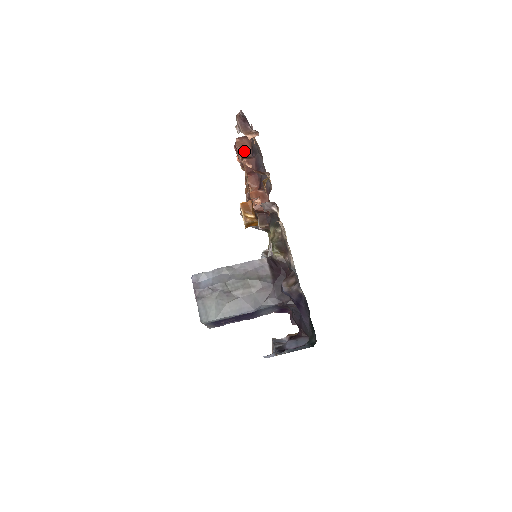
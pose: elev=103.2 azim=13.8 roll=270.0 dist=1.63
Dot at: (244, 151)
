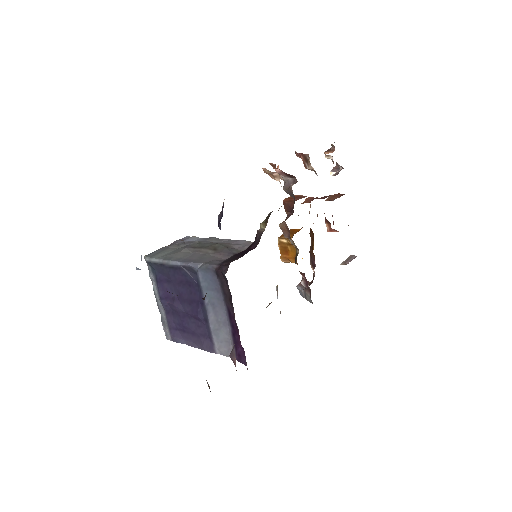
Dot at: (331, 199)
